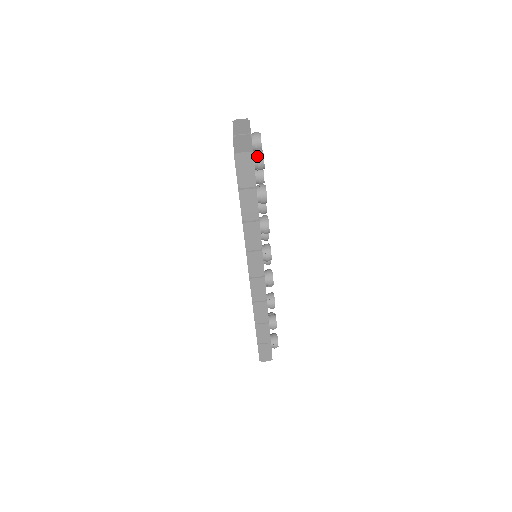
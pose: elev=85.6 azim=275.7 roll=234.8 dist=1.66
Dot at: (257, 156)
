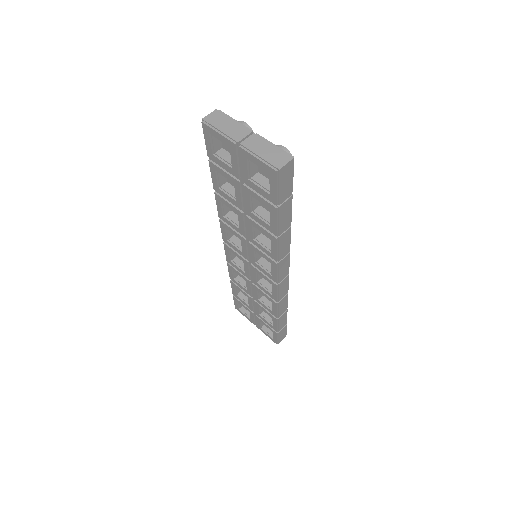
Dot at: occluded
